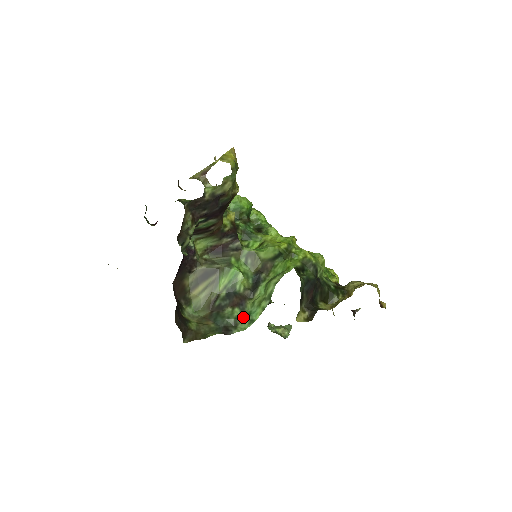
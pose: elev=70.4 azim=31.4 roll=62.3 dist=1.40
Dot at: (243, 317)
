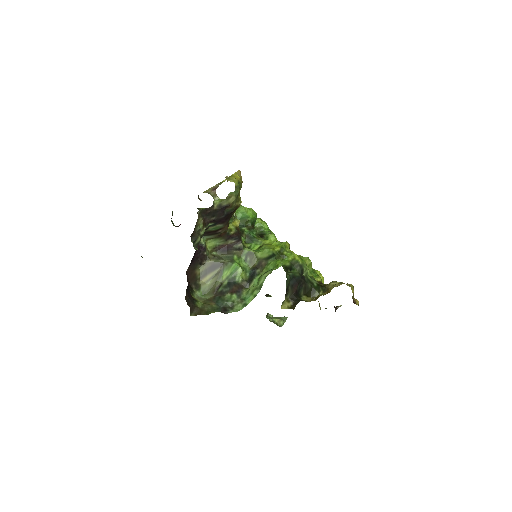
Dot at: (239, 301)
